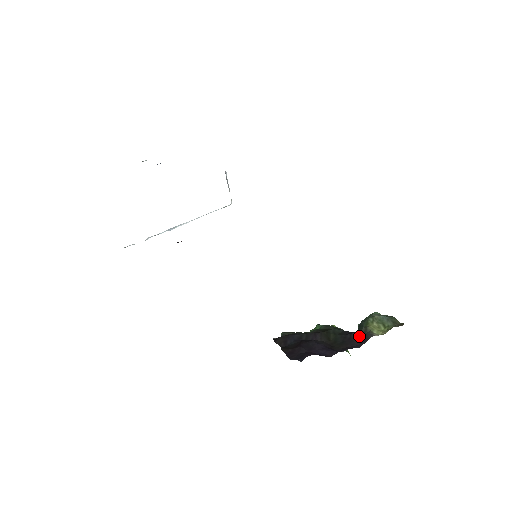
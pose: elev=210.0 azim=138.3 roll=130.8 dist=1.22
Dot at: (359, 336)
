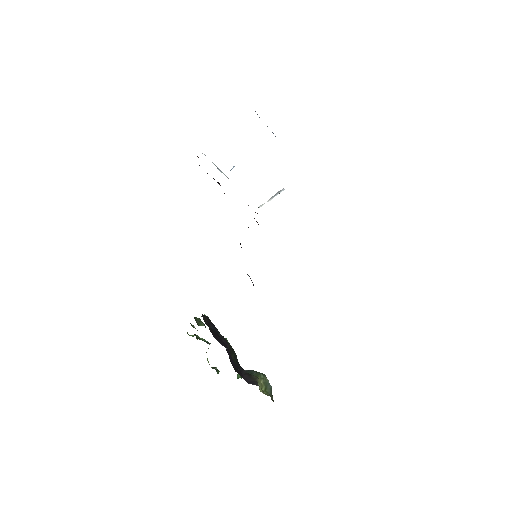
Dot at: (249, 377)
